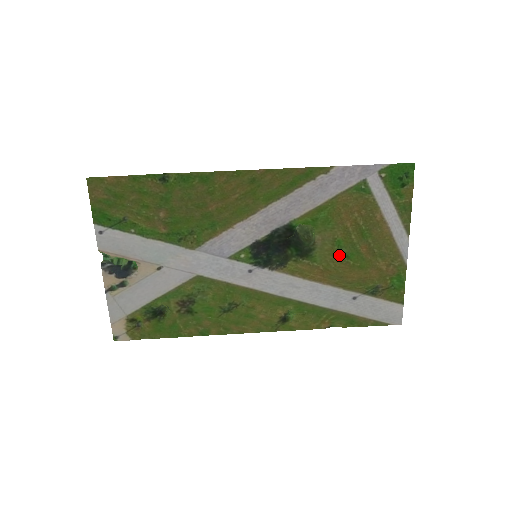
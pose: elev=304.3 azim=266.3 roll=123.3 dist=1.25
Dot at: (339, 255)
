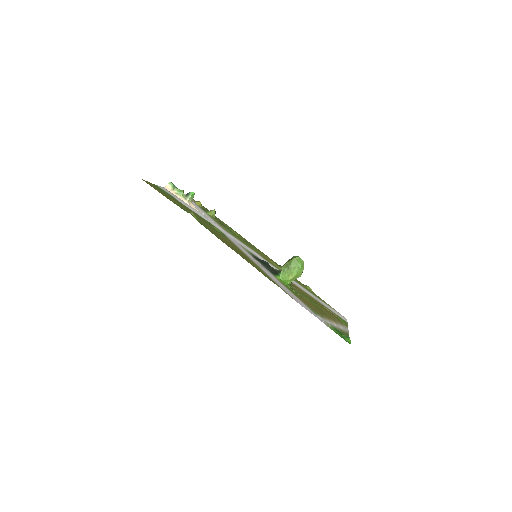
Dot at: (306, 296)
